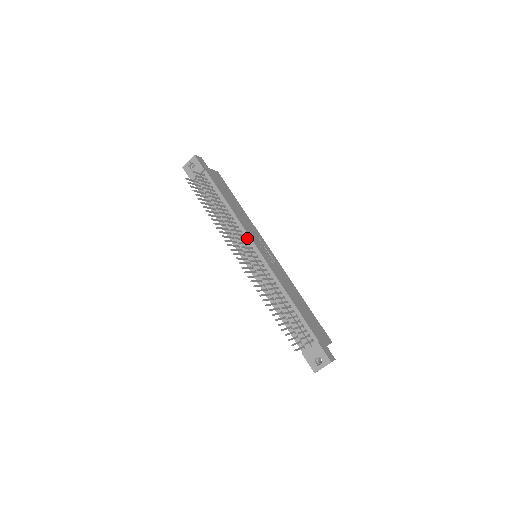
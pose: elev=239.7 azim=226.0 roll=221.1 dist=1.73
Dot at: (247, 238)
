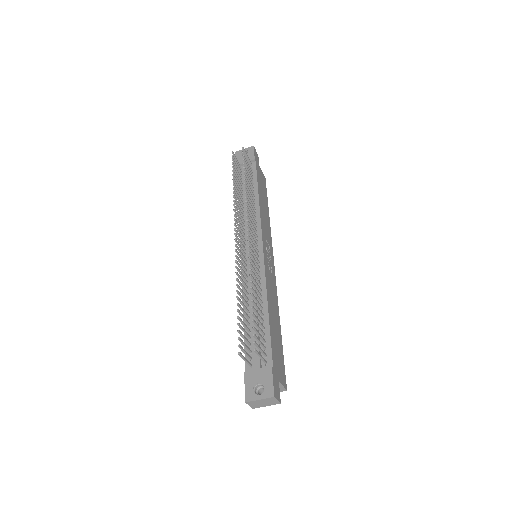
Dot at: (258, 231)
